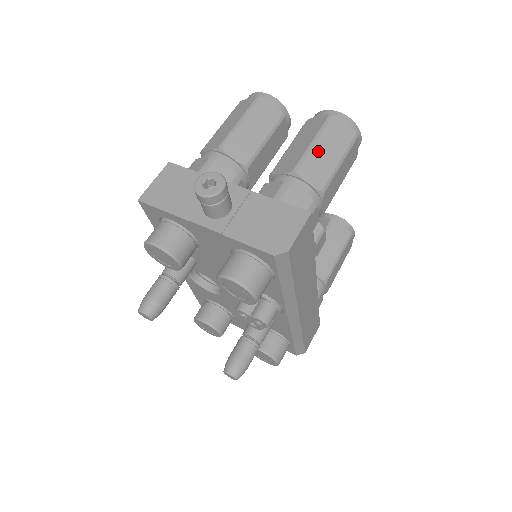
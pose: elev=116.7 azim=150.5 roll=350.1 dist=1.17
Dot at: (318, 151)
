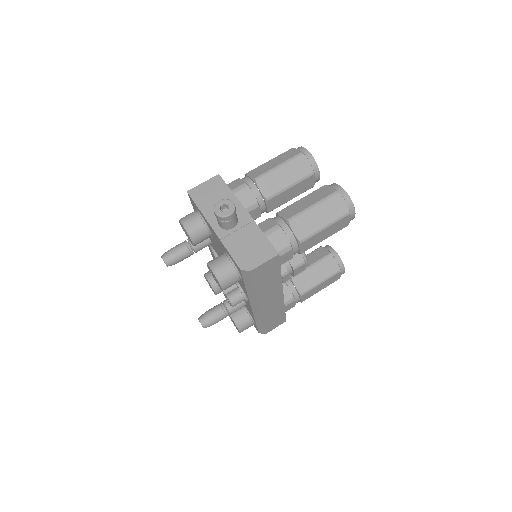
Dot at: (313, 213)
